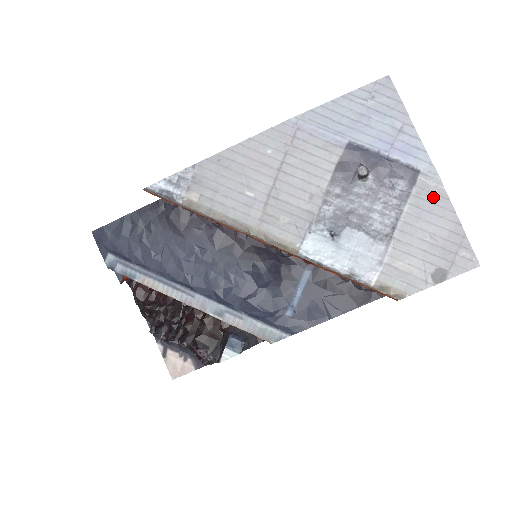
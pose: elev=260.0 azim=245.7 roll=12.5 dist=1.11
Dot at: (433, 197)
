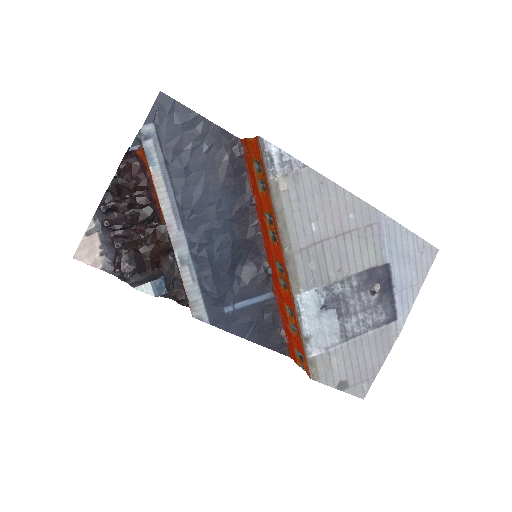
Dot at: (386, 340)
